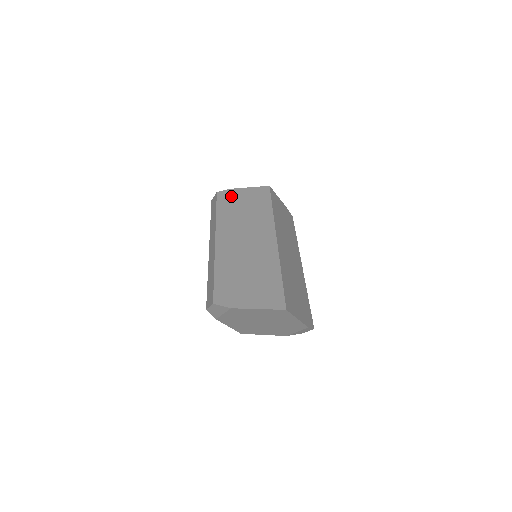
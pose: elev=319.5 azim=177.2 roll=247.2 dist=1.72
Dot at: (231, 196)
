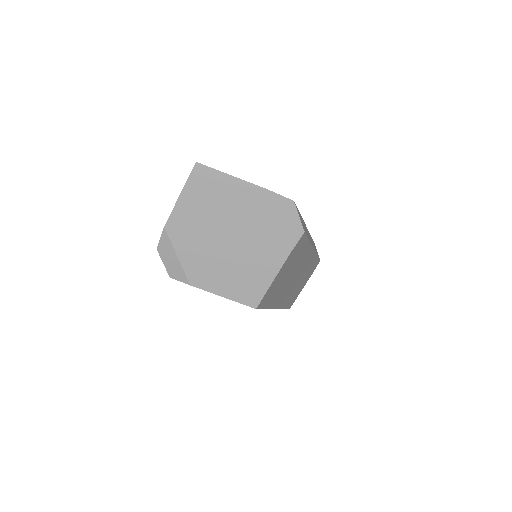
Dot at: occluded
